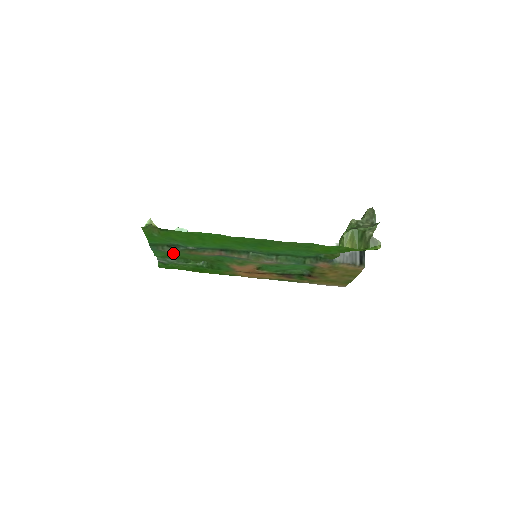
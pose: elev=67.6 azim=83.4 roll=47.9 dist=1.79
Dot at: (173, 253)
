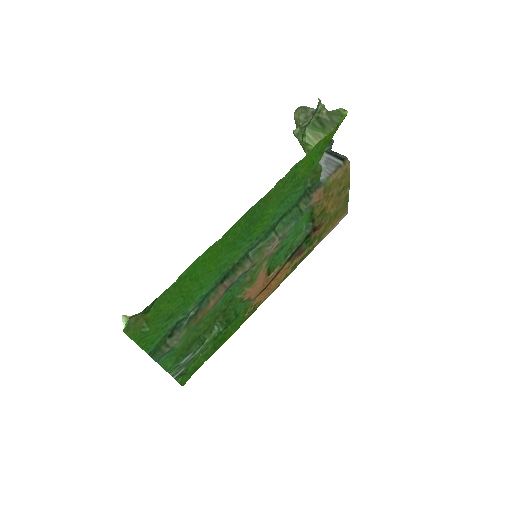
Dot at: (181, 342)
